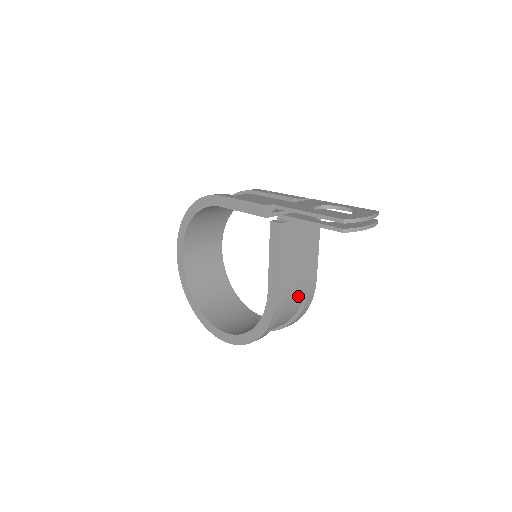
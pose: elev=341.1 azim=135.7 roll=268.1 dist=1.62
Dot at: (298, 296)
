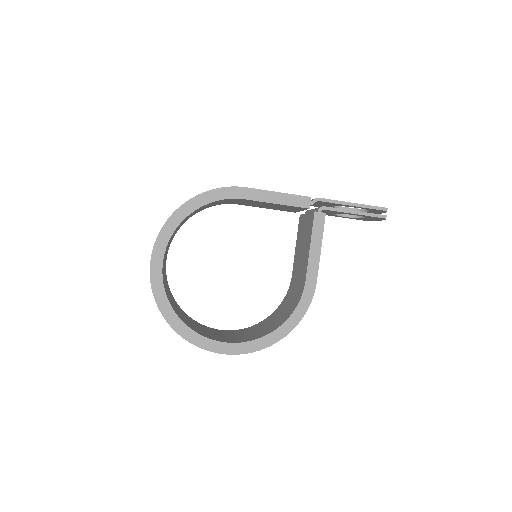
Dot at: occluded
